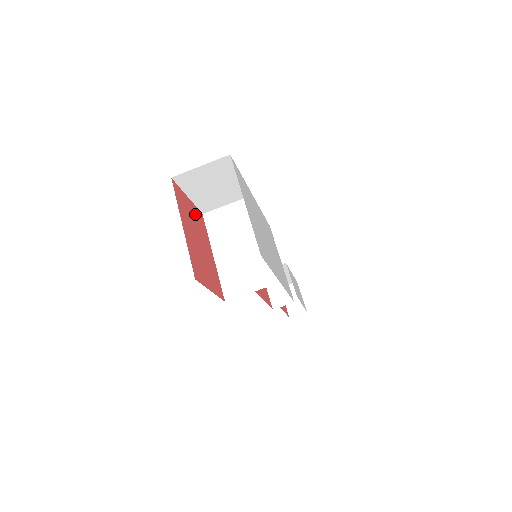
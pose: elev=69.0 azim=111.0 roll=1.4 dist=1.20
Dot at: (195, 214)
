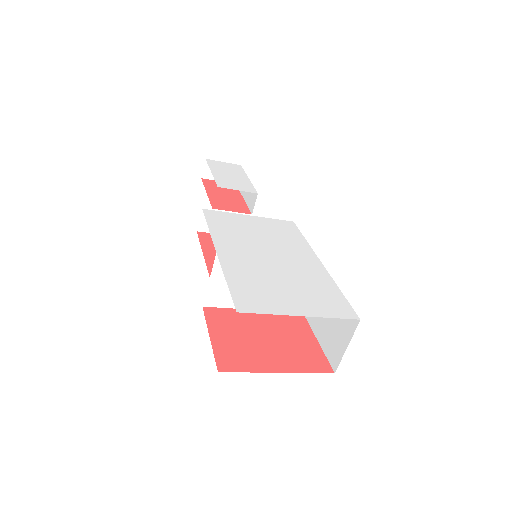
Dot at: (223, 329)
